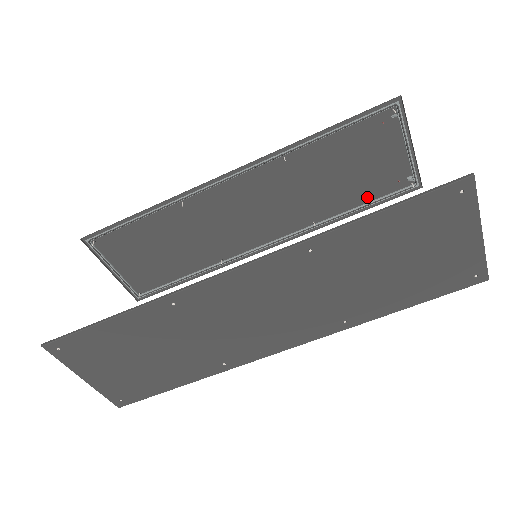
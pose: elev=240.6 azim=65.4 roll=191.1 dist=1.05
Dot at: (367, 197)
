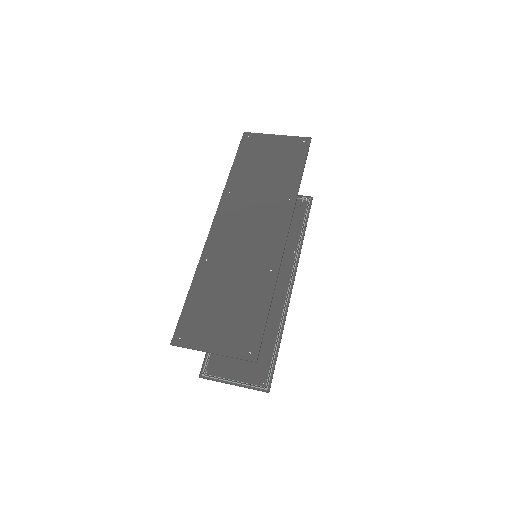
Dot at: (299, 222)
